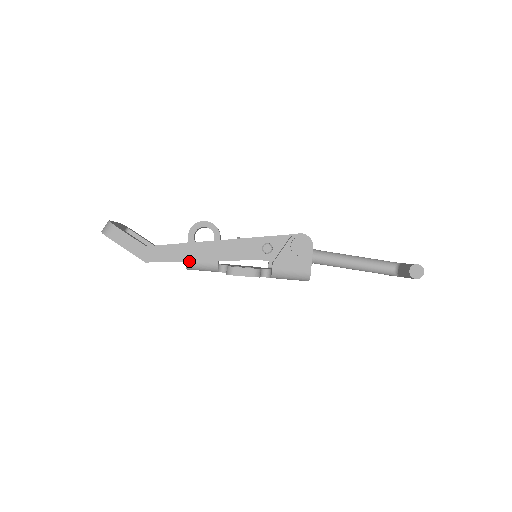
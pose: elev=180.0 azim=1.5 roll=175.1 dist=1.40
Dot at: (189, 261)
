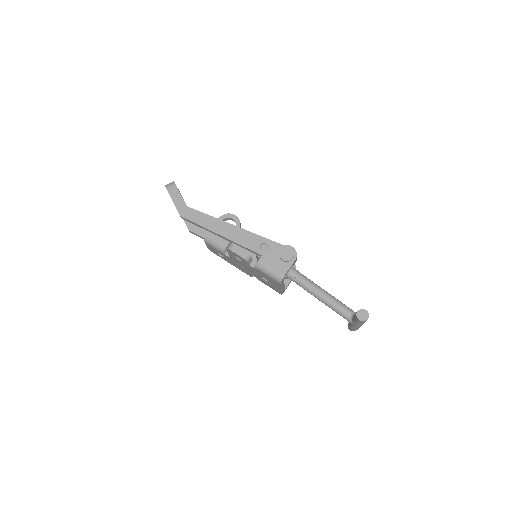
Dot at: (208, 229)
